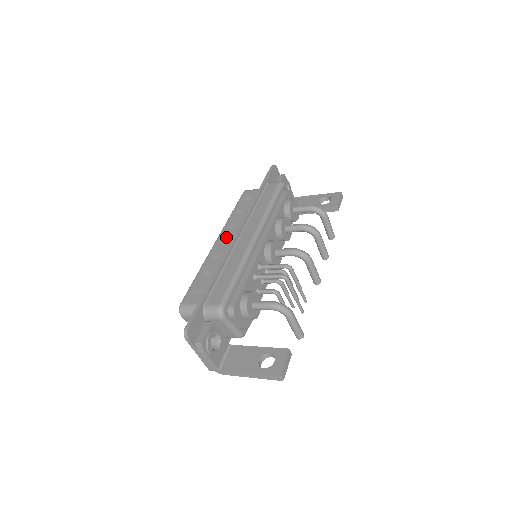
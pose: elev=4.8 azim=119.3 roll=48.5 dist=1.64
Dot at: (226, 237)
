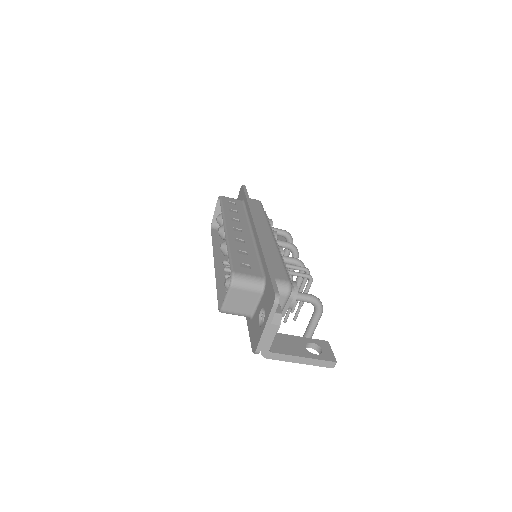
Dot at: (236, 227)
